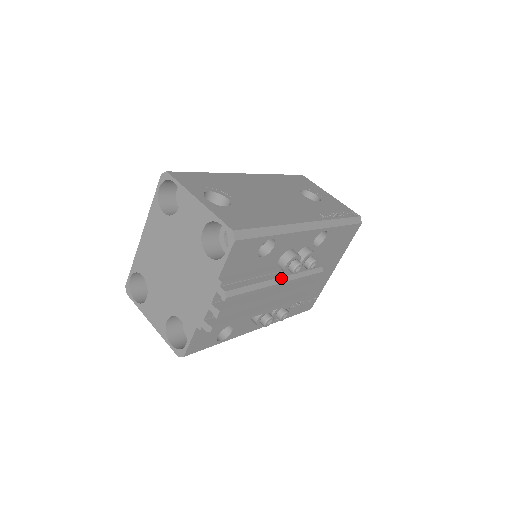
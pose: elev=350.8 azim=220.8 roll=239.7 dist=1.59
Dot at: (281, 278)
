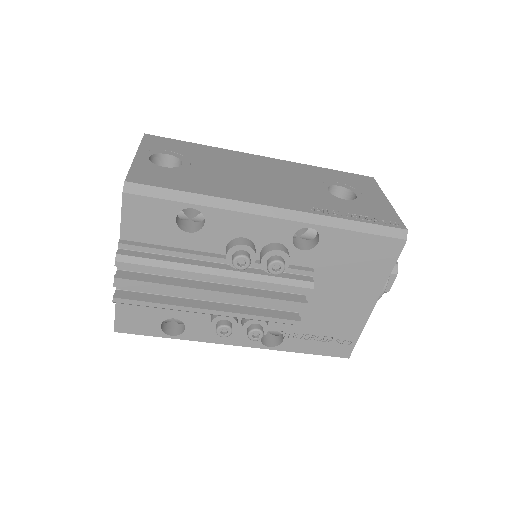
Dot at: (221, 270)
